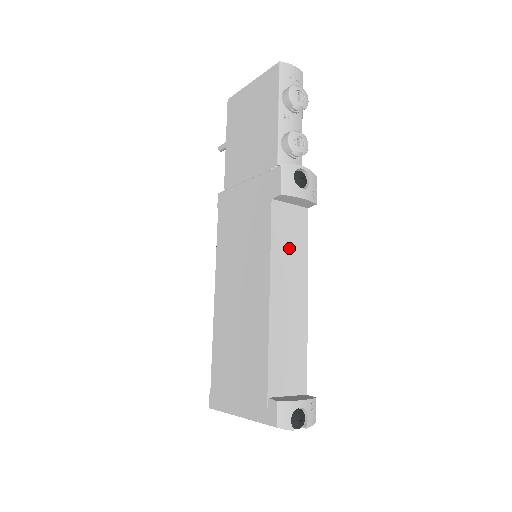
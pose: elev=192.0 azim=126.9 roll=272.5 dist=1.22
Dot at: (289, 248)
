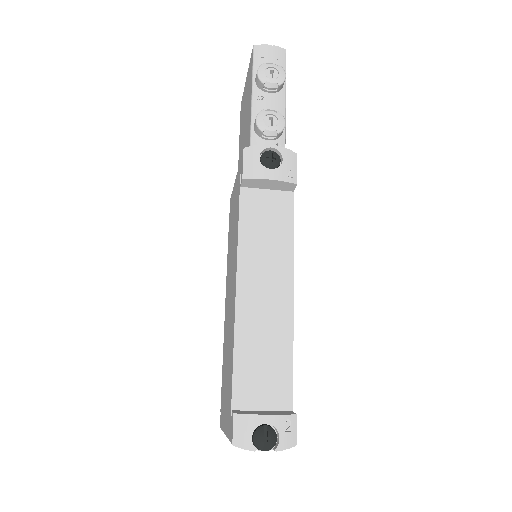
Dot at: (265, 238)
